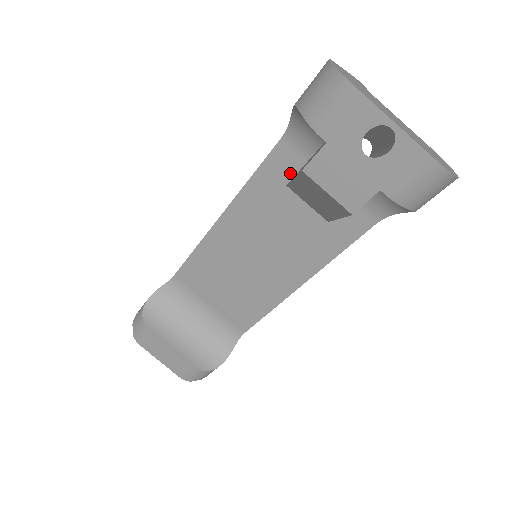
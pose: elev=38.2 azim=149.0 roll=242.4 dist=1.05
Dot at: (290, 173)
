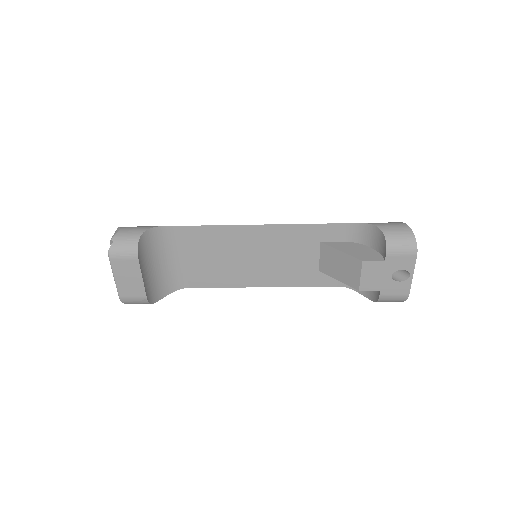
Dot at: (329, 239)
